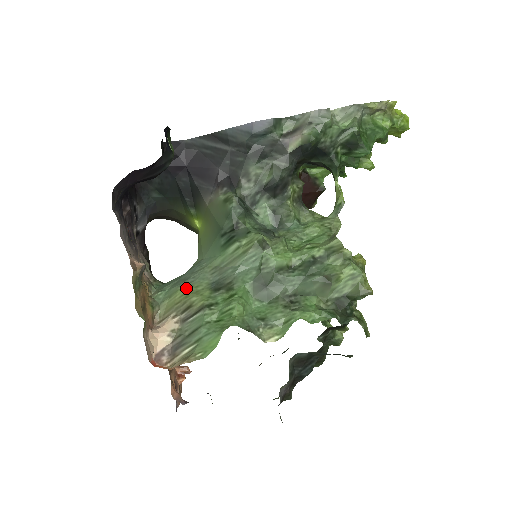
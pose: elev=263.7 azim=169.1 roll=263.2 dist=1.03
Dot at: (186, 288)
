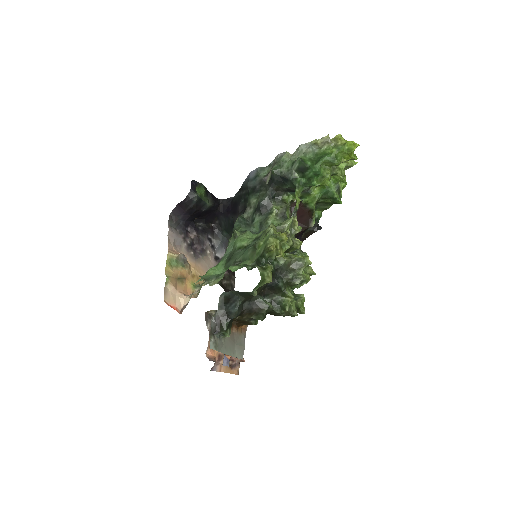
Dot at: occluded
